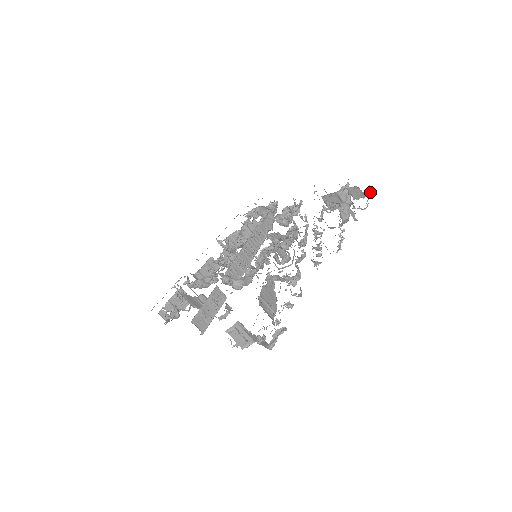
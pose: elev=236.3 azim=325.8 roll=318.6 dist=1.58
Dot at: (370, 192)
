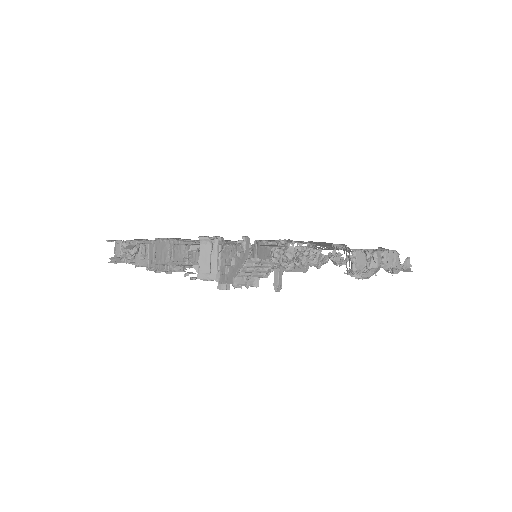
Dot at: (407, 264)
